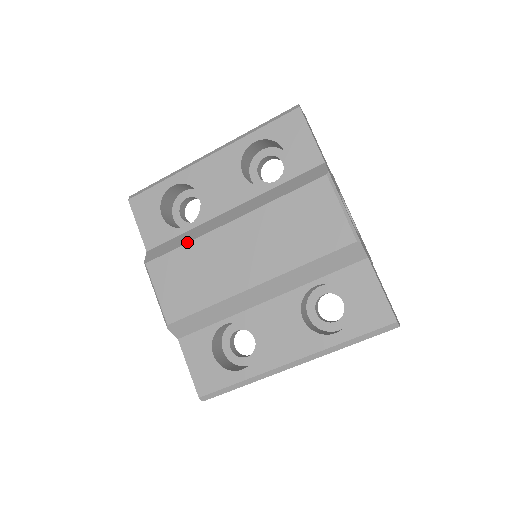
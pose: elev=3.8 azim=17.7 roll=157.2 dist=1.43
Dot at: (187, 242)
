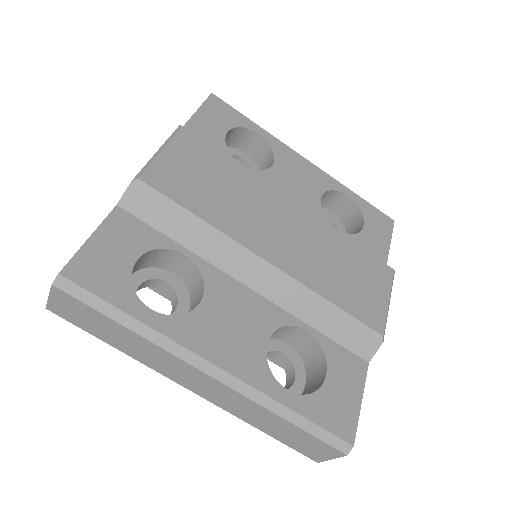
Dot at: occluded
